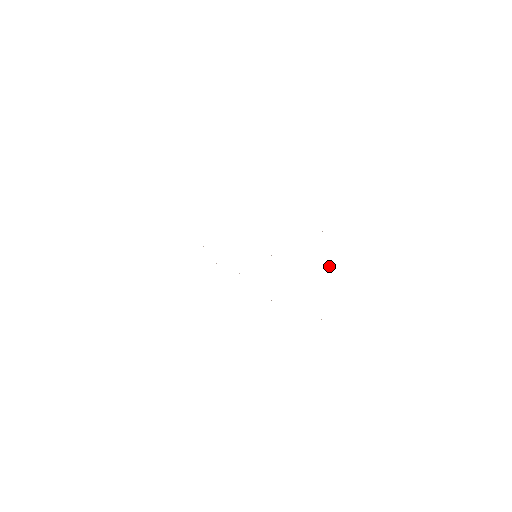
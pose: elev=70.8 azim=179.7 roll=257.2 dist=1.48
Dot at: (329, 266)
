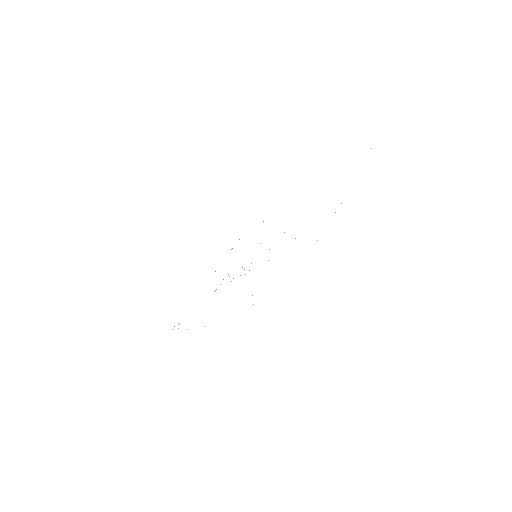
Dot at: occluded
